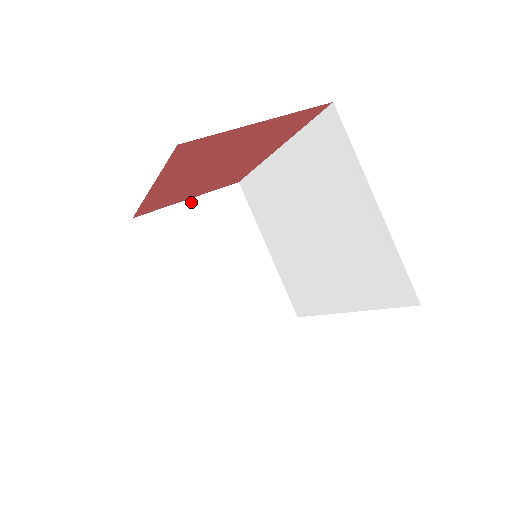
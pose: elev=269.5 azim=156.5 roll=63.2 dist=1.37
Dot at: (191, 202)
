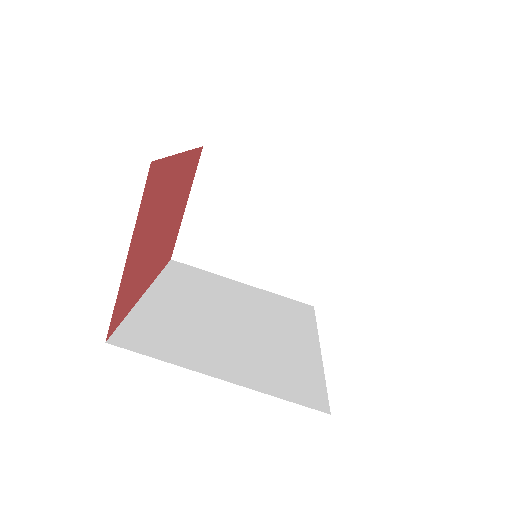
Dot at: (190, 205)
